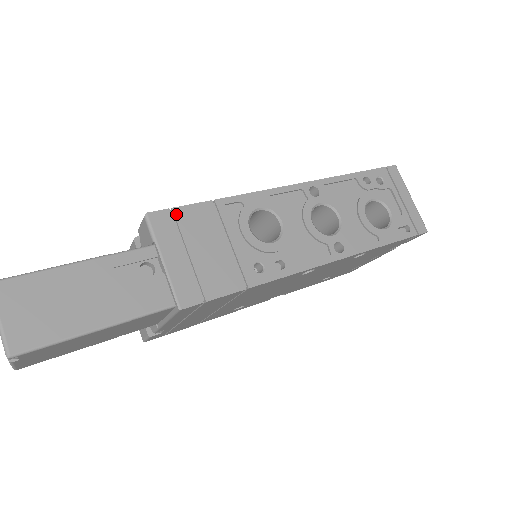
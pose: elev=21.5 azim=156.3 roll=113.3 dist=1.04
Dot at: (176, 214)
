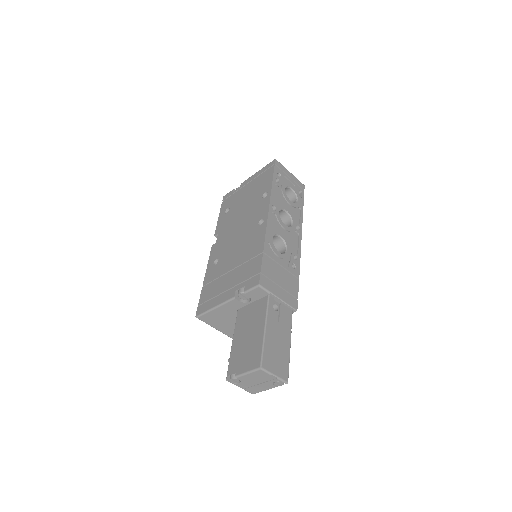
Dot at: (264, 273)
